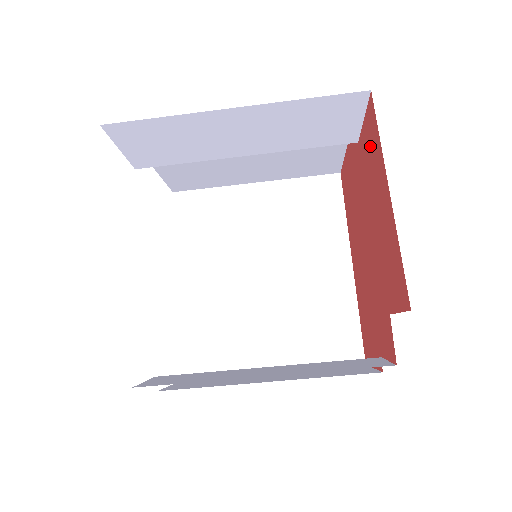
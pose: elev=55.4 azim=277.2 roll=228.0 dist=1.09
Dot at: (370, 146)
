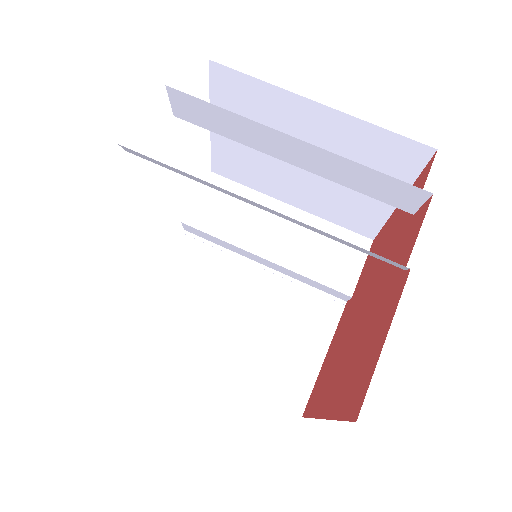
Dot at: occluded
